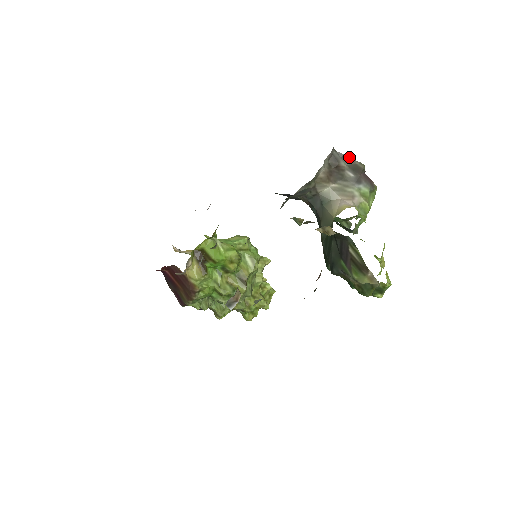
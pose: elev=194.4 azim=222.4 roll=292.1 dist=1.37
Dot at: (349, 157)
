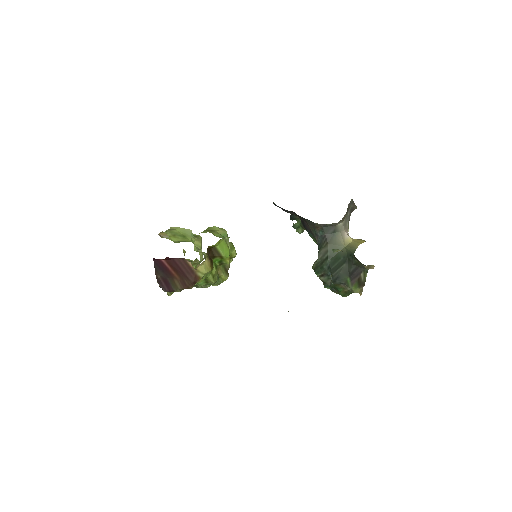
Dot at: (354, 203)
